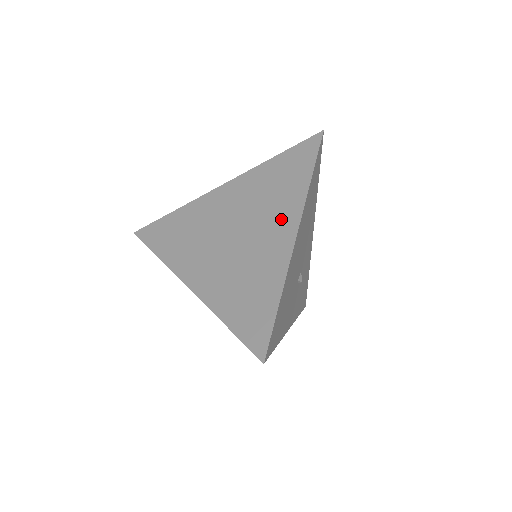
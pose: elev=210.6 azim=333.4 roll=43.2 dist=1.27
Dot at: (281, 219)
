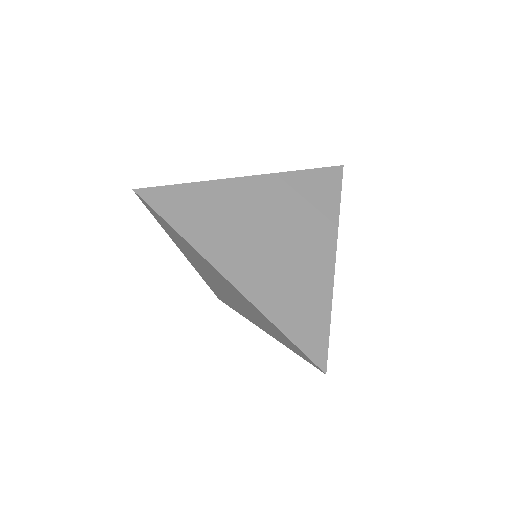
Dot at: (319, 237)
